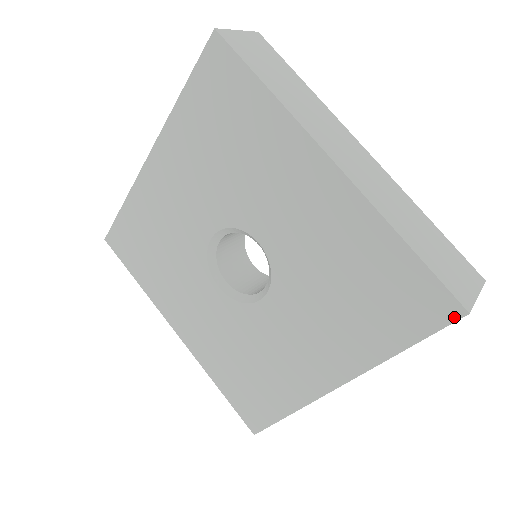
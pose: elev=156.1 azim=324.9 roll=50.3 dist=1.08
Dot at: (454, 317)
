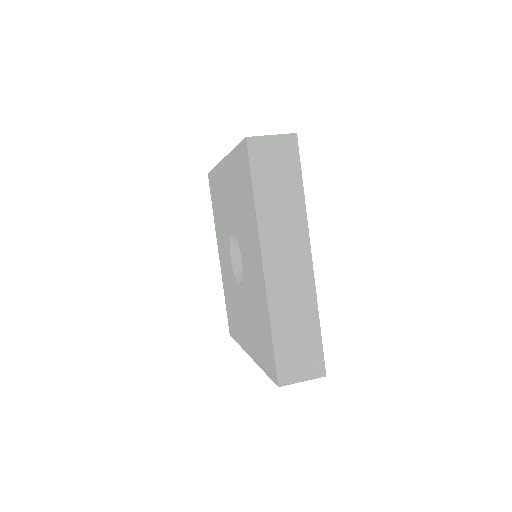
Dot at: (275, 382)
